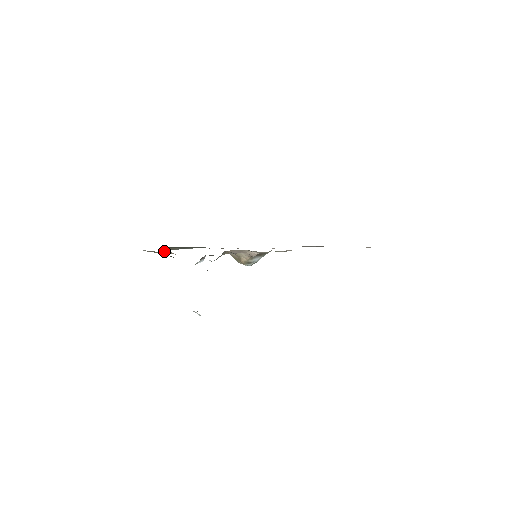
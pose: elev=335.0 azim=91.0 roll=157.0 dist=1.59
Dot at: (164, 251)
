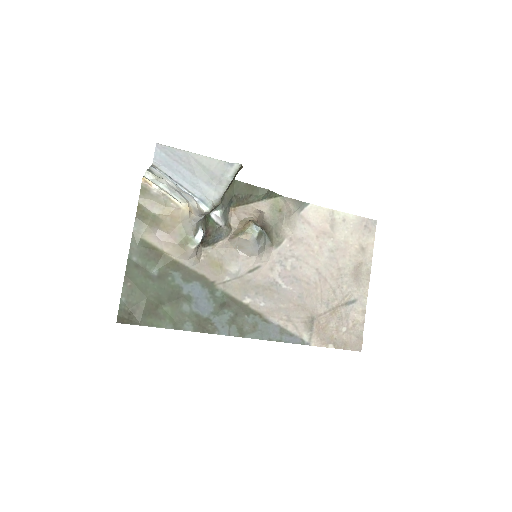
Dot at: (158, 220)
